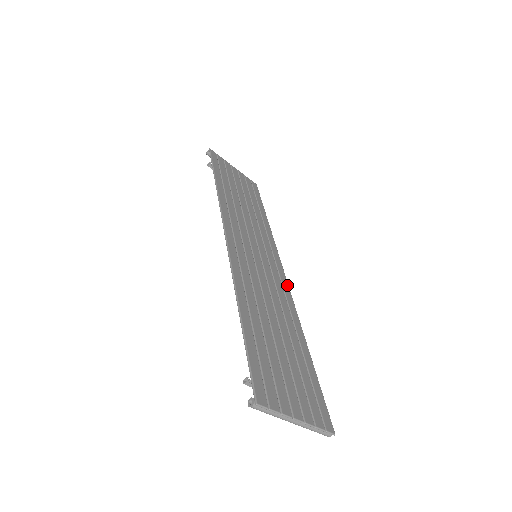
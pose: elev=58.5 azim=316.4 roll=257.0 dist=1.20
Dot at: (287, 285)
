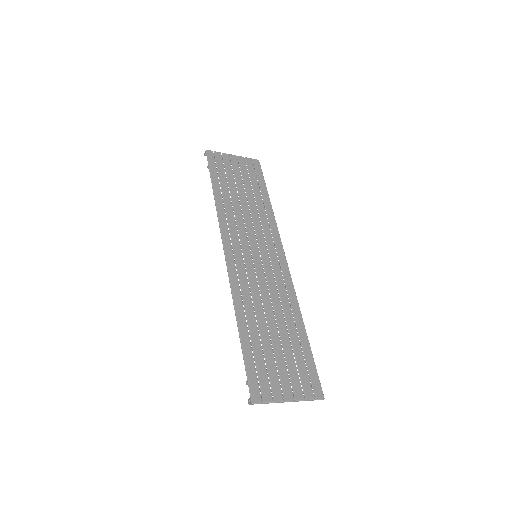
Dot at: (288, 271)
